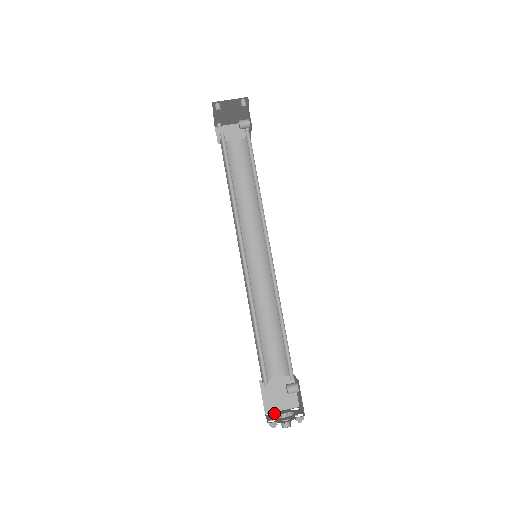
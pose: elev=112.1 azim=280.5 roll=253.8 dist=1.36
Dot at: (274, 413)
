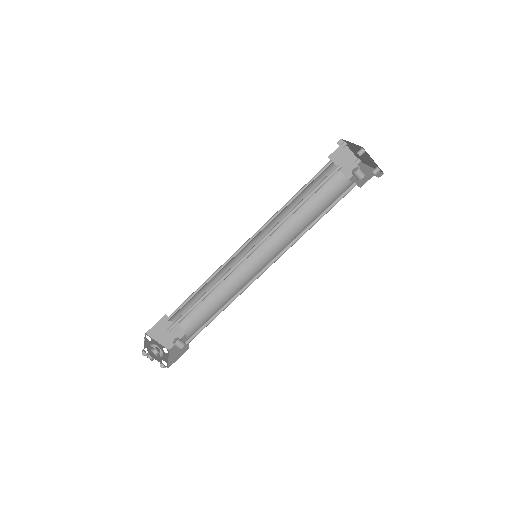
Dot at: (151, 340)
